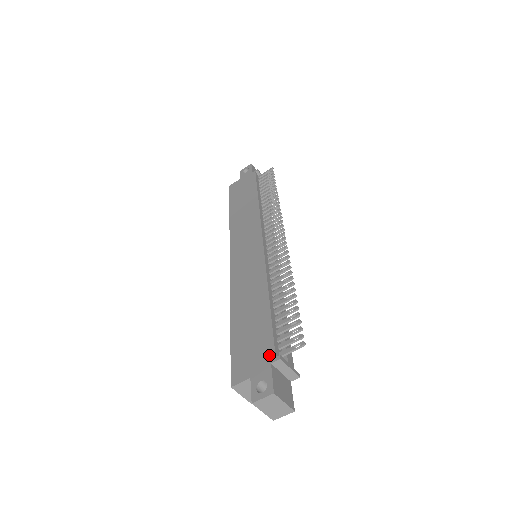
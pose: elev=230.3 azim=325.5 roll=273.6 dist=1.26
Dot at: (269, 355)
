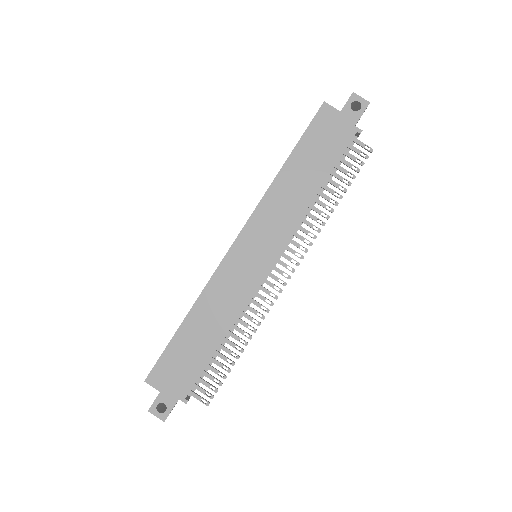
Dot at: (183, 392)
